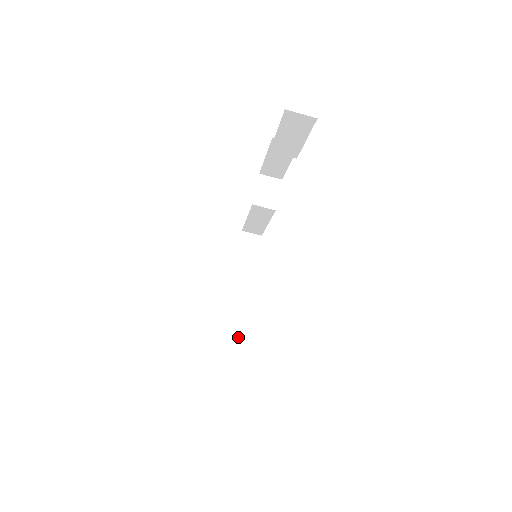
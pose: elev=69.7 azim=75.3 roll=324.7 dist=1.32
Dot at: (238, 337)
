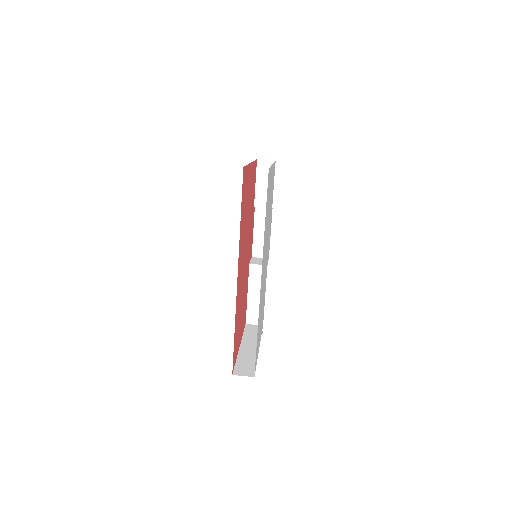
Dot at: (254, 370)
